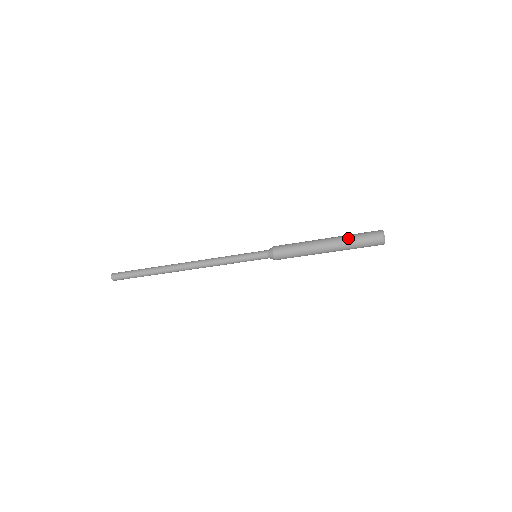
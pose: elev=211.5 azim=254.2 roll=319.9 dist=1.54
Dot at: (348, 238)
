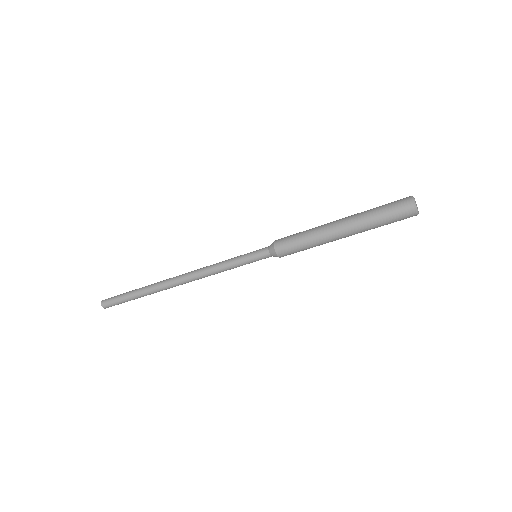
Dot at: occluded
